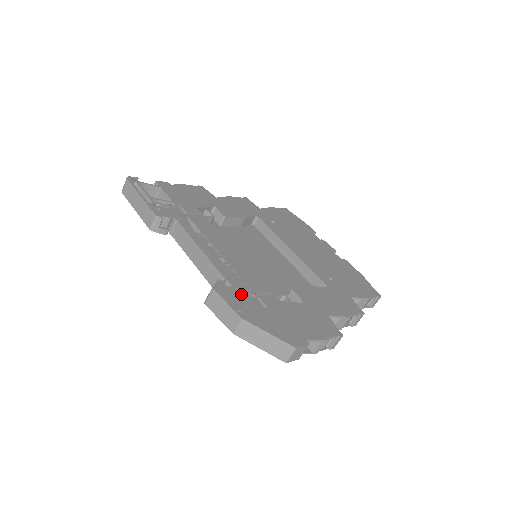
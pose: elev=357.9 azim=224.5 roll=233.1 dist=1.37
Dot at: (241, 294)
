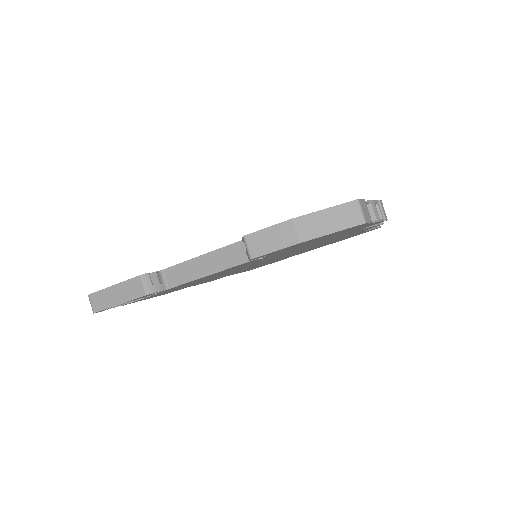
Dot at: occluded
